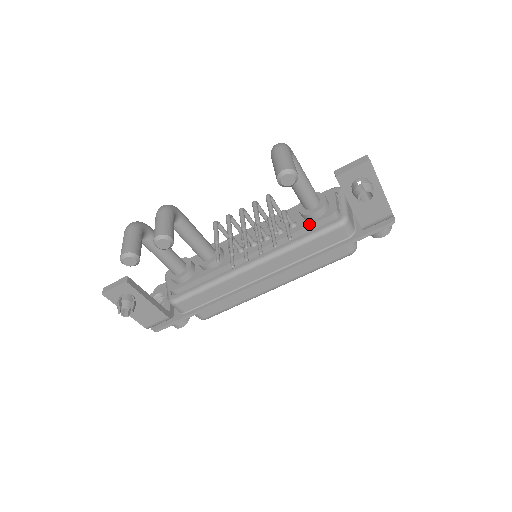
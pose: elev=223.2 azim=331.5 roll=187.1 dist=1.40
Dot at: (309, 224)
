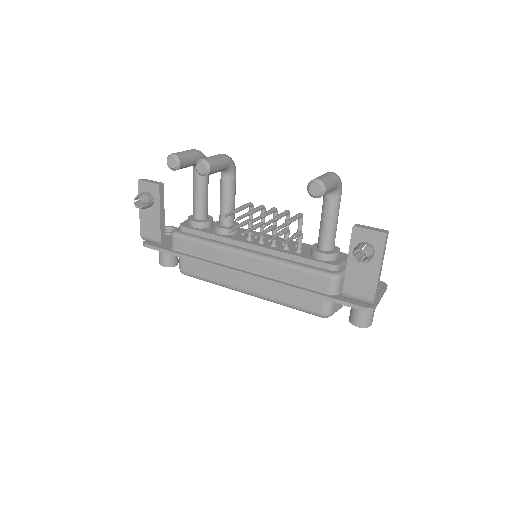
Dot at: (310, 258)
